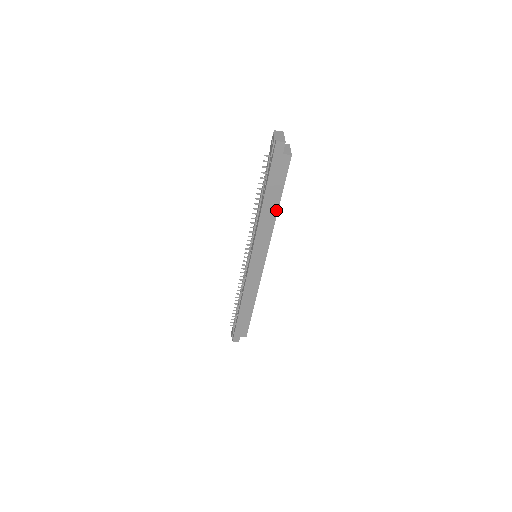
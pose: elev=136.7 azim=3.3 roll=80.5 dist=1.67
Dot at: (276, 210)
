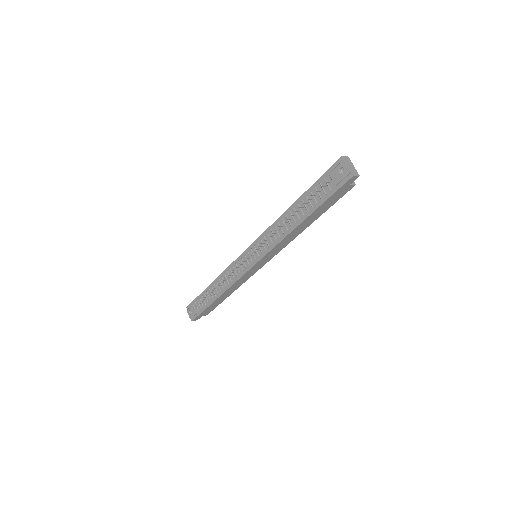
Dot at: (308, 225)
